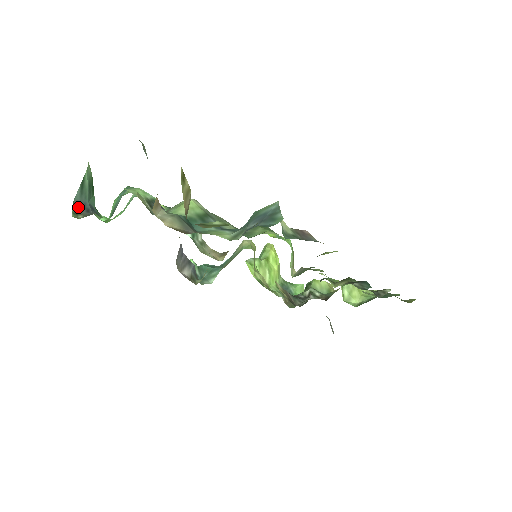
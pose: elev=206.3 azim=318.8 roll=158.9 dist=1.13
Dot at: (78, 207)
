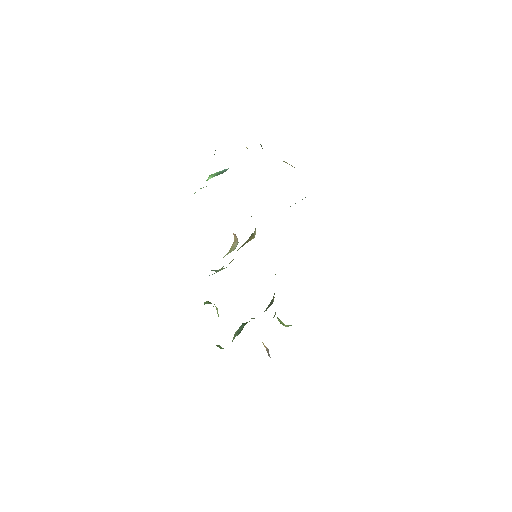
Dot at: occluded
